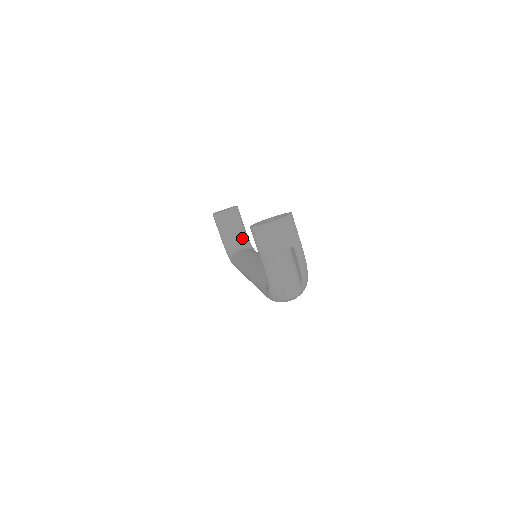
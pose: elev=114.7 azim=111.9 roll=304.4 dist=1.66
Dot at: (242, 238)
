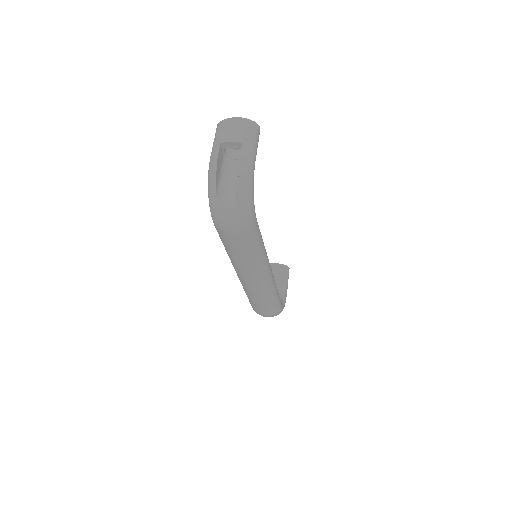
Dot at: occluded
